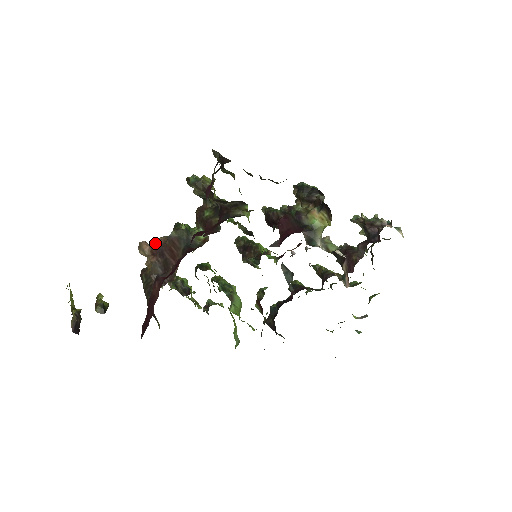
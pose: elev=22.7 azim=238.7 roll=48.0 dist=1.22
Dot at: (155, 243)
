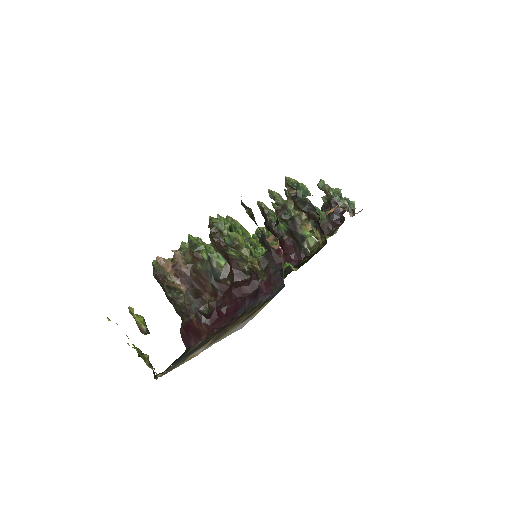
Dot at: (178, 267)
